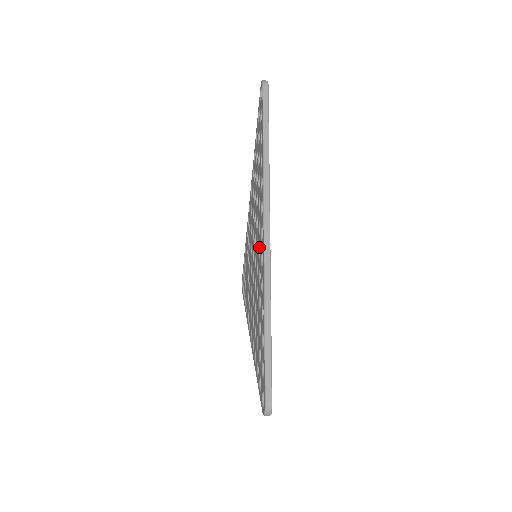
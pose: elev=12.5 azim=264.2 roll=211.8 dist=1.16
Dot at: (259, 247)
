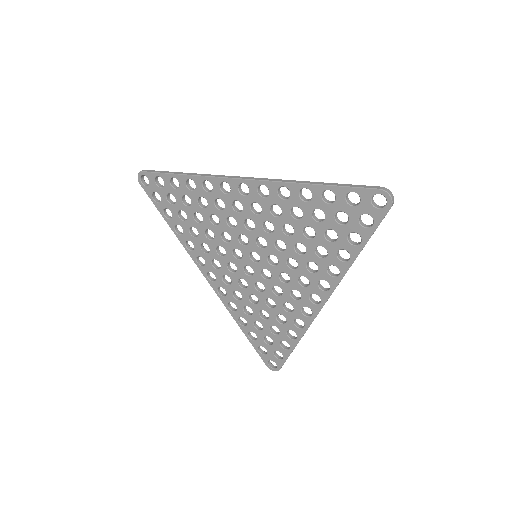
Dot at: occluded
